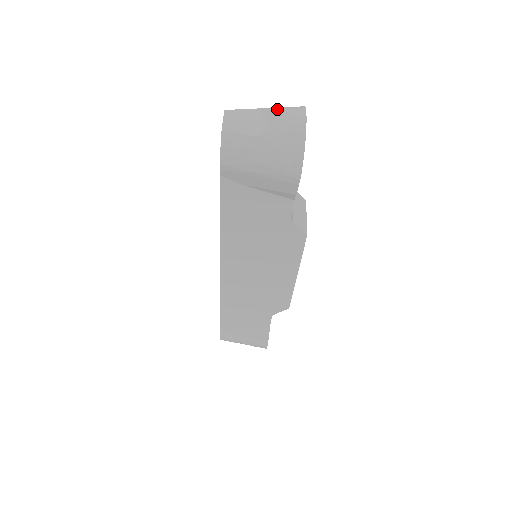
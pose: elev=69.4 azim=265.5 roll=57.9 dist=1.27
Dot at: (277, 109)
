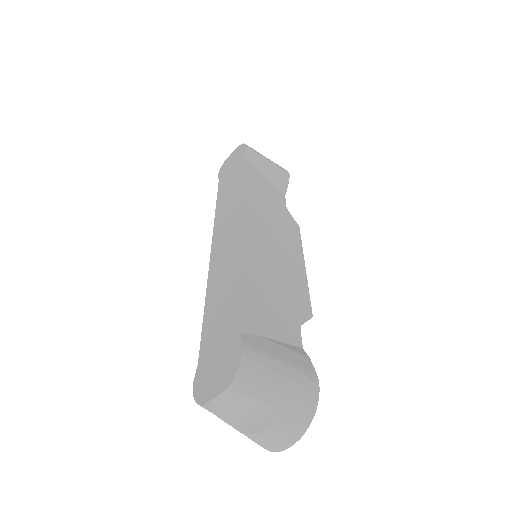
Dot at: (273, 426)
